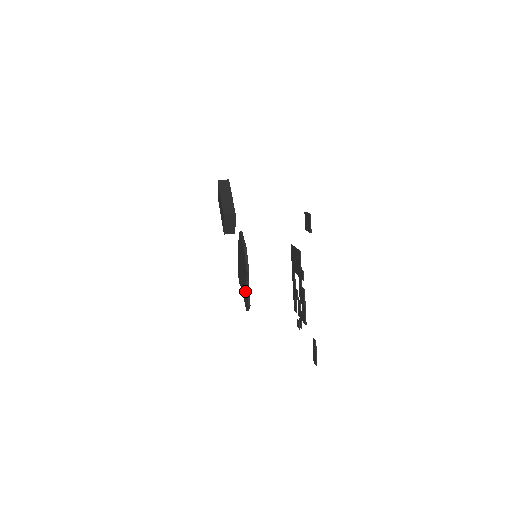
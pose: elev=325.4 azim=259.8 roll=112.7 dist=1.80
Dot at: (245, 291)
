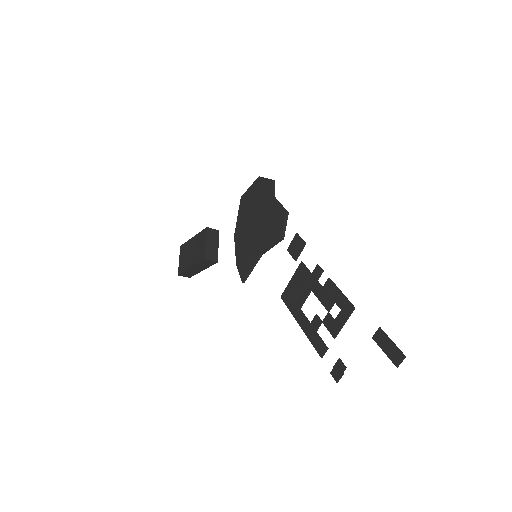
Dot at: (272, 218)
